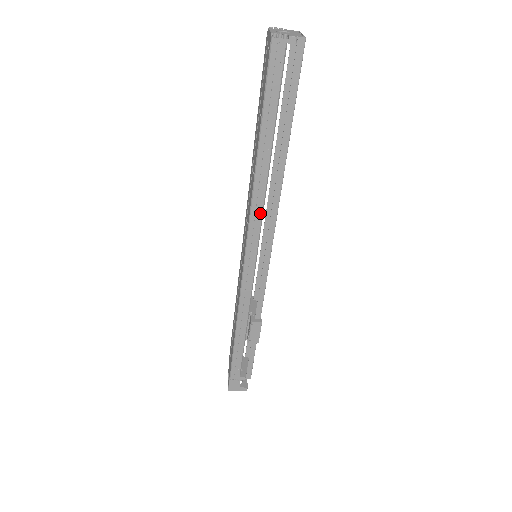
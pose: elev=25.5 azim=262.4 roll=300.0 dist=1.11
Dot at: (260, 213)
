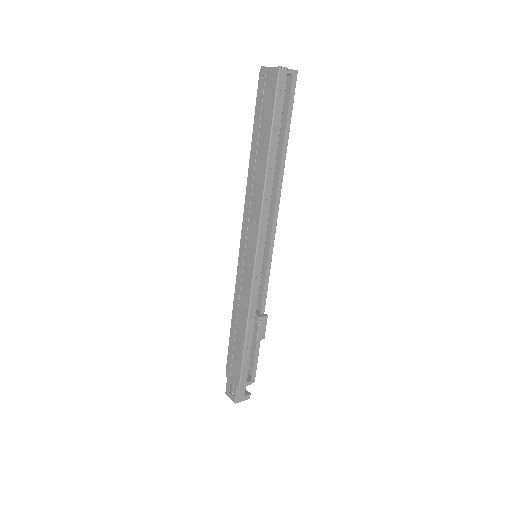
Dot at: (268, 211)
